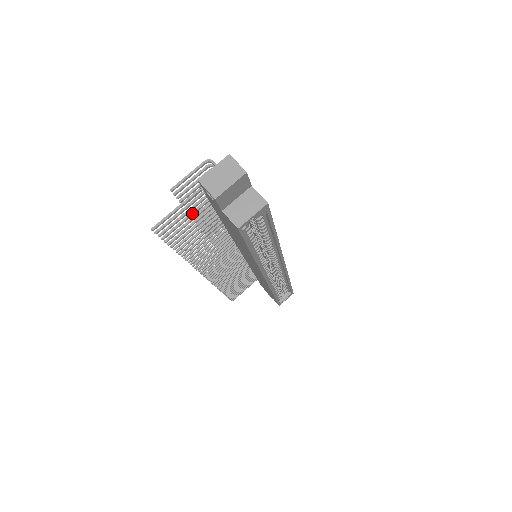
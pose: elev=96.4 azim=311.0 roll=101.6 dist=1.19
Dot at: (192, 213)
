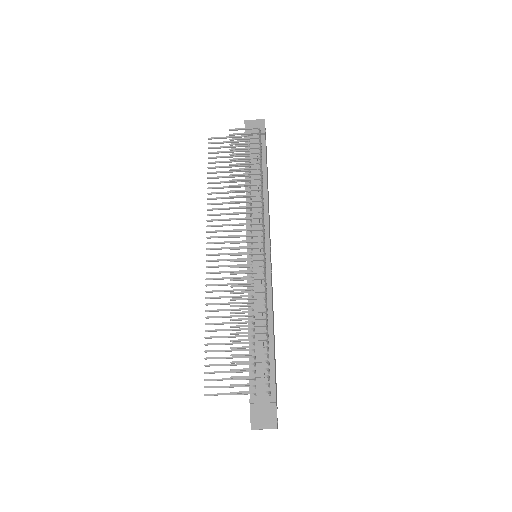
Dot at: occluded
